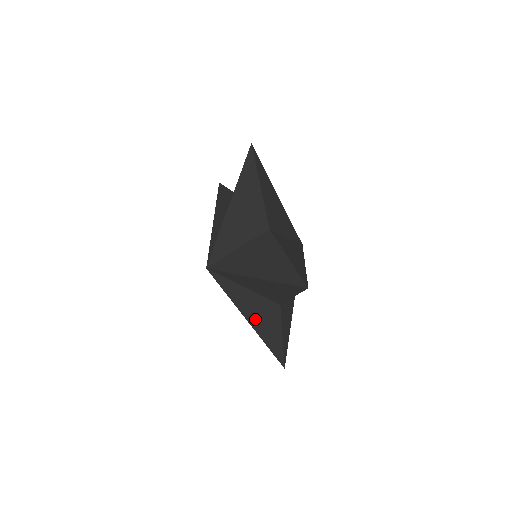
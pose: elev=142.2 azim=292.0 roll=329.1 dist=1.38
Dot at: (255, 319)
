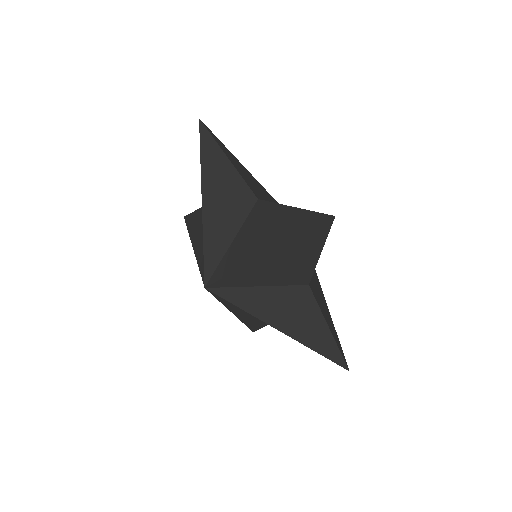
Dot at: (287, 323)
